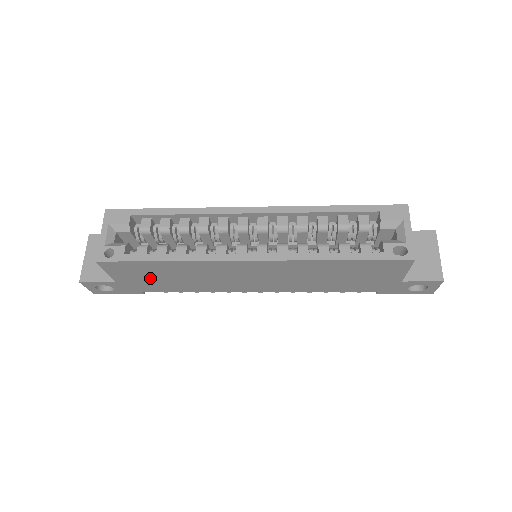
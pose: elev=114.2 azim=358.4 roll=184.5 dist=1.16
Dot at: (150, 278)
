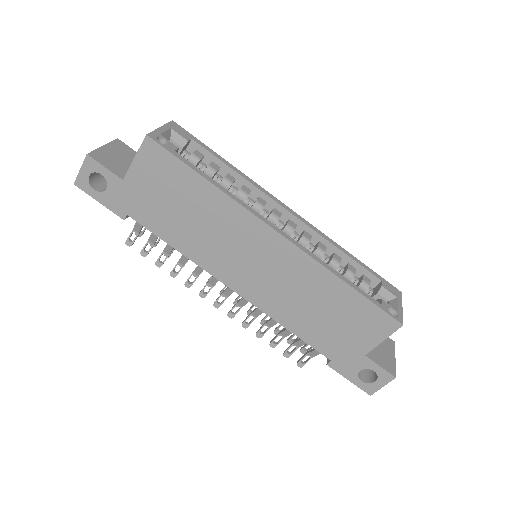
Dot at: (162, 197)
